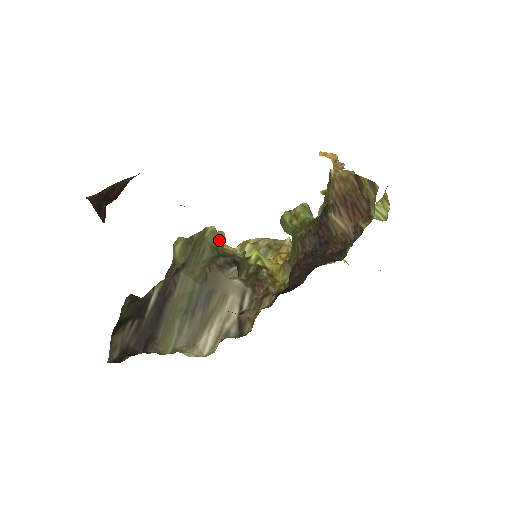
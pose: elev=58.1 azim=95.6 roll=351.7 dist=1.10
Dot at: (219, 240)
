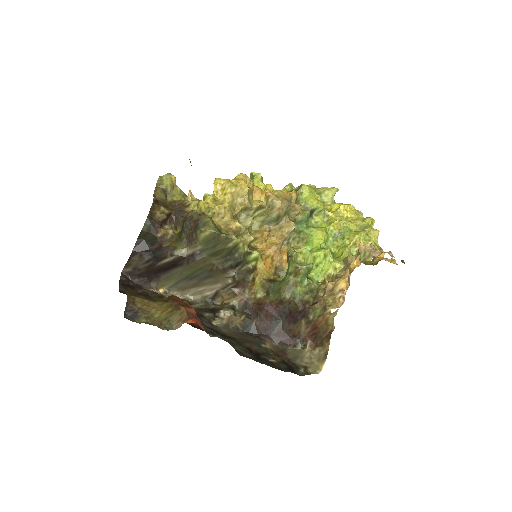
Dot at: occluded
